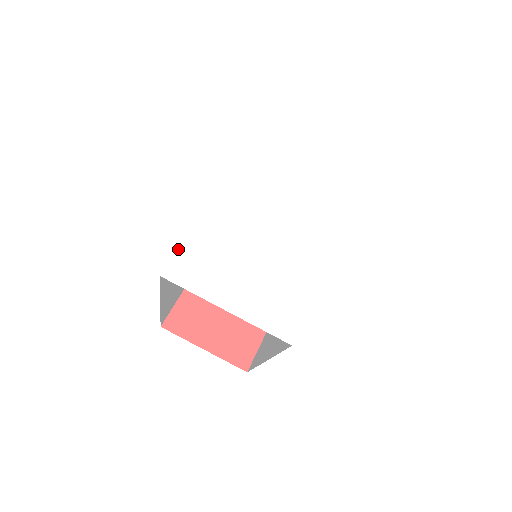
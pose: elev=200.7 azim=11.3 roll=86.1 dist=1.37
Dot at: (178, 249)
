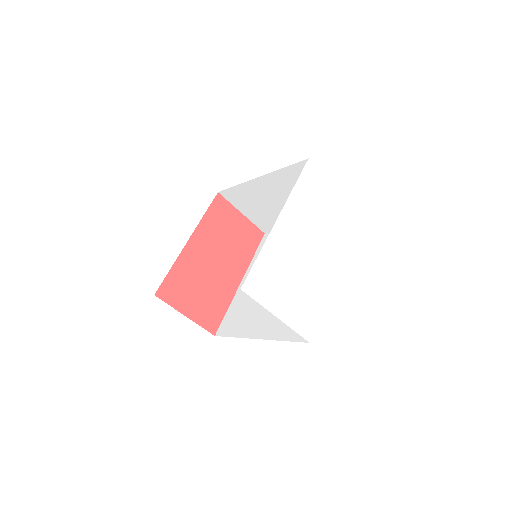
Dot at: (251, 268)
